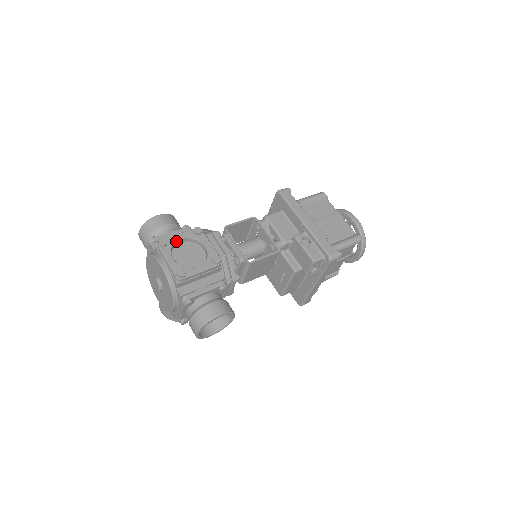
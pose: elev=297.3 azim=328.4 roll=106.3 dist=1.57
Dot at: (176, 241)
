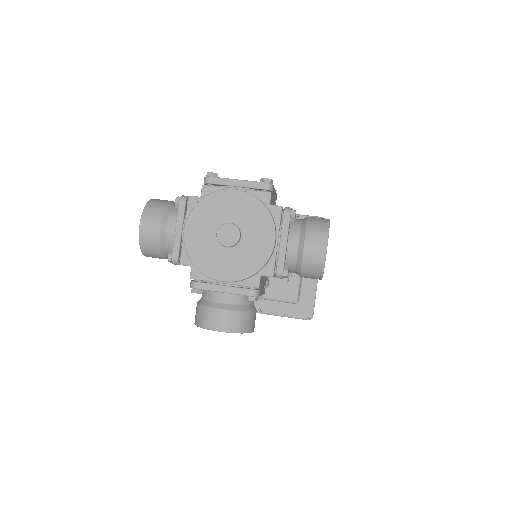
Dot at: occluded
